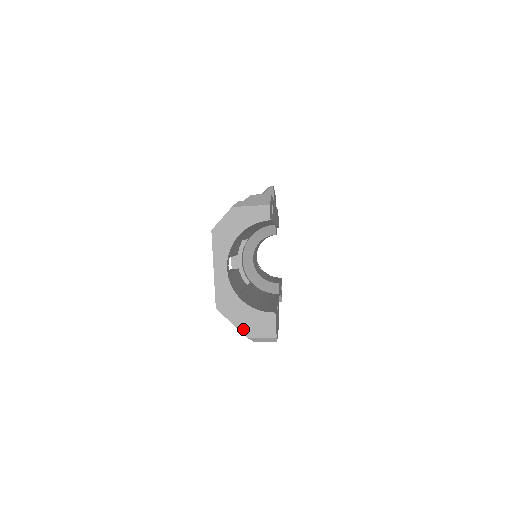
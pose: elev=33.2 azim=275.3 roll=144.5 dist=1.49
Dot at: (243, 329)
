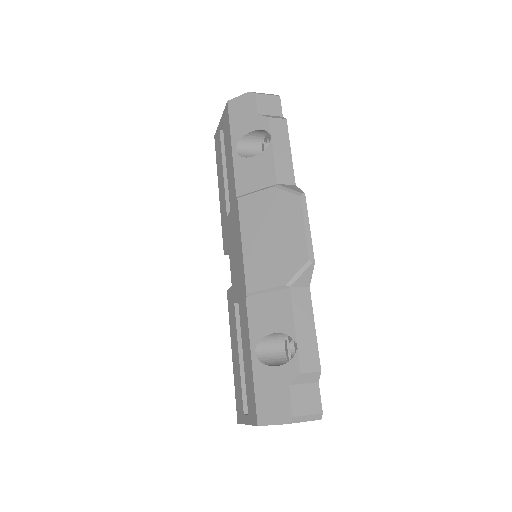
Dot at: occluded
